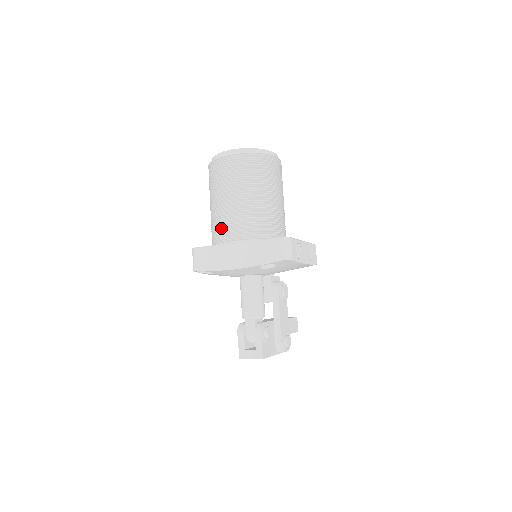
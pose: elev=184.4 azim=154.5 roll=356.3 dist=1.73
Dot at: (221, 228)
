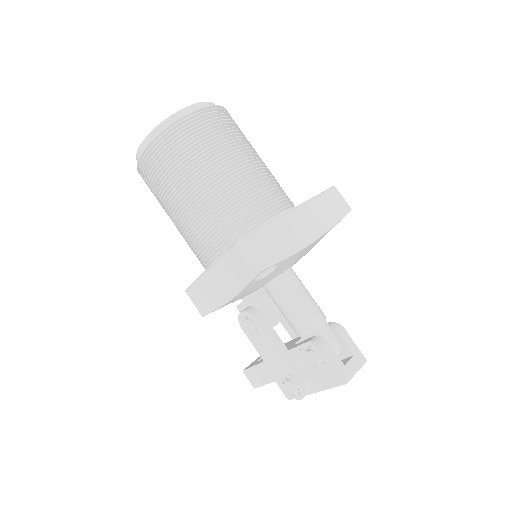
Dot at: (253, 202)
